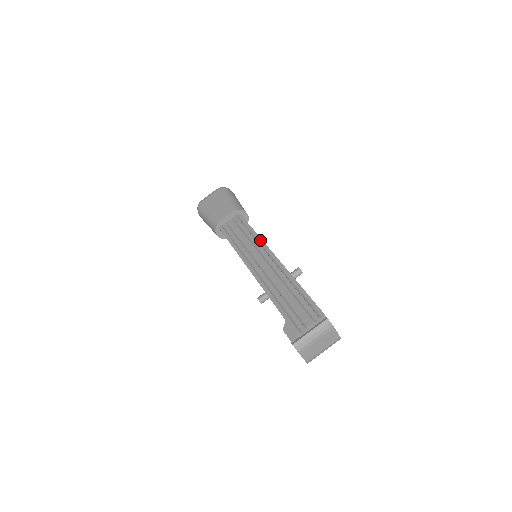
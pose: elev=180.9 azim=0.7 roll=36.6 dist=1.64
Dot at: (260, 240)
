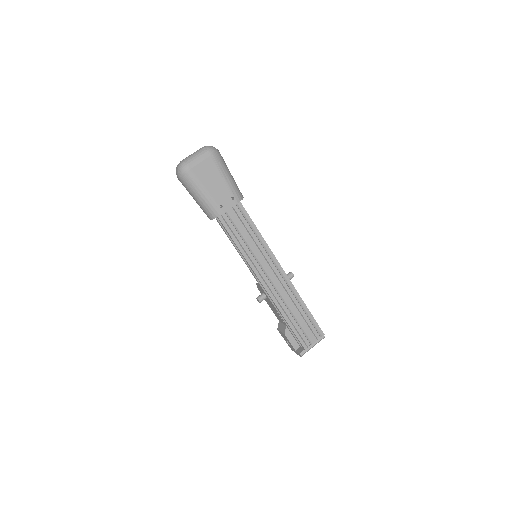
Dot at: (268, 248)
